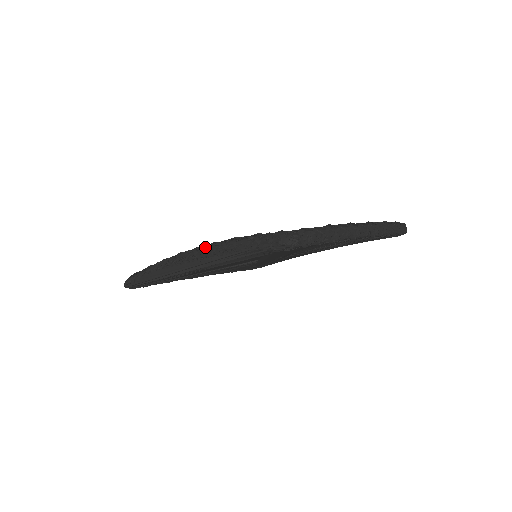
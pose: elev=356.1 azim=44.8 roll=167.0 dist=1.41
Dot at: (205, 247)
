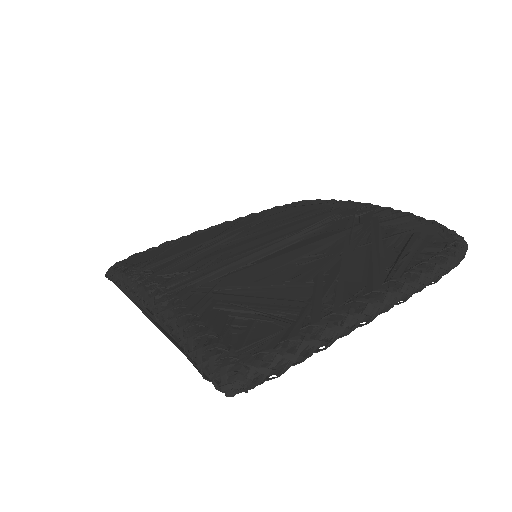
Dot at: (160, 305)
